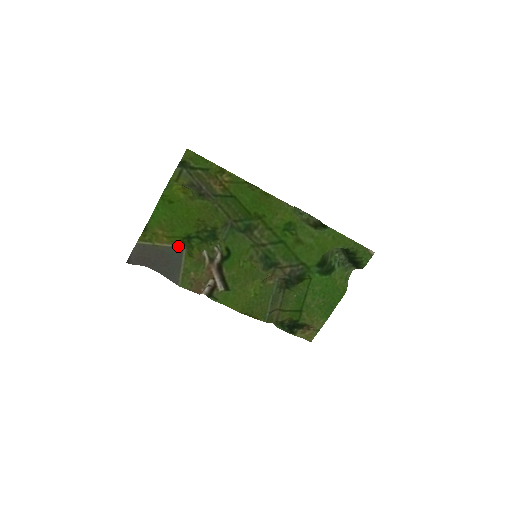
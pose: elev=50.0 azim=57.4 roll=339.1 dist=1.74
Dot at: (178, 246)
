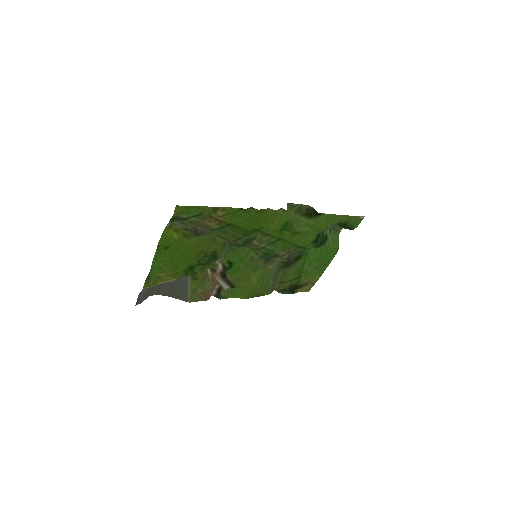
Dot at: (182, 277)
